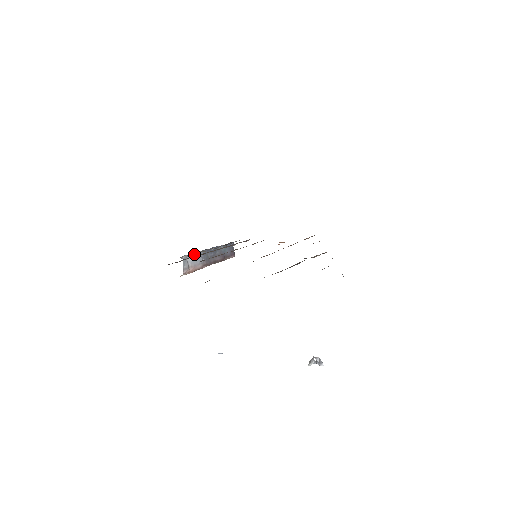
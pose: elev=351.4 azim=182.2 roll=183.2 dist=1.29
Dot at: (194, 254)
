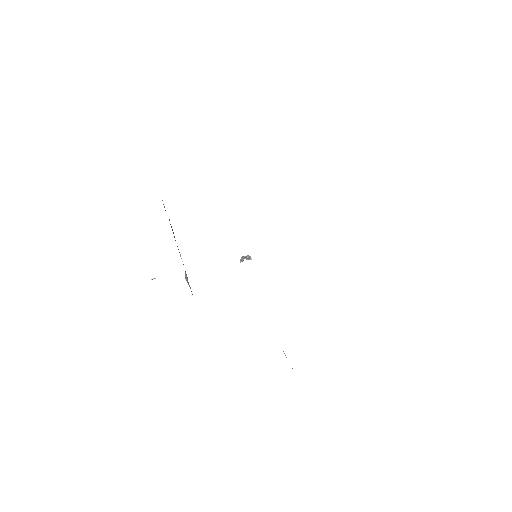
Dot at: occluded
